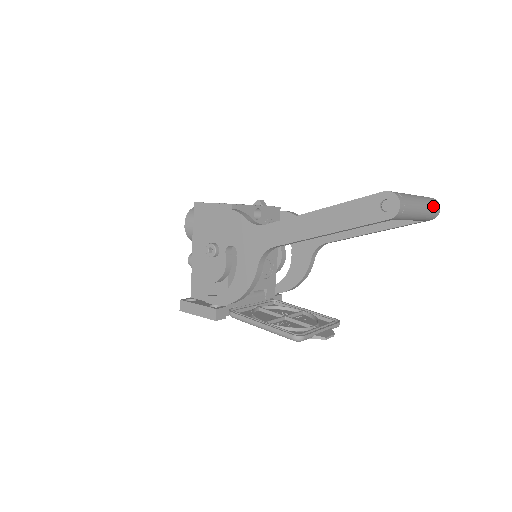
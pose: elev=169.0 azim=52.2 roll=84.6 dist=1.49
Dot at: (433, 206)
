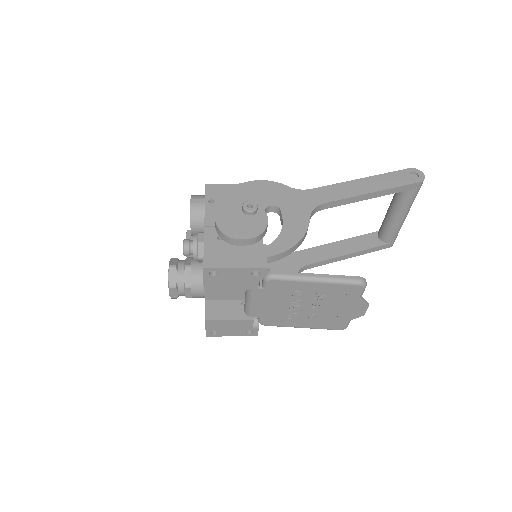
Dot at: occluded
